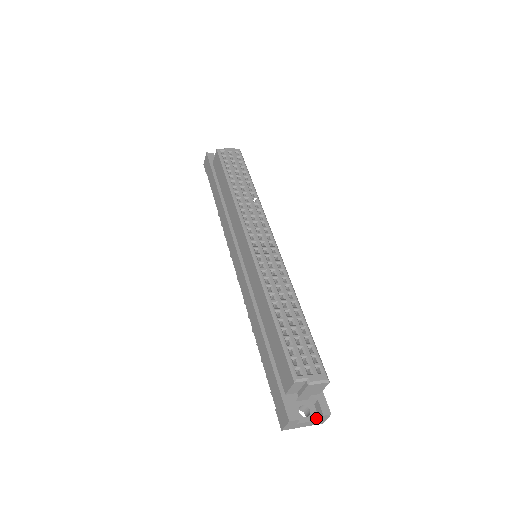
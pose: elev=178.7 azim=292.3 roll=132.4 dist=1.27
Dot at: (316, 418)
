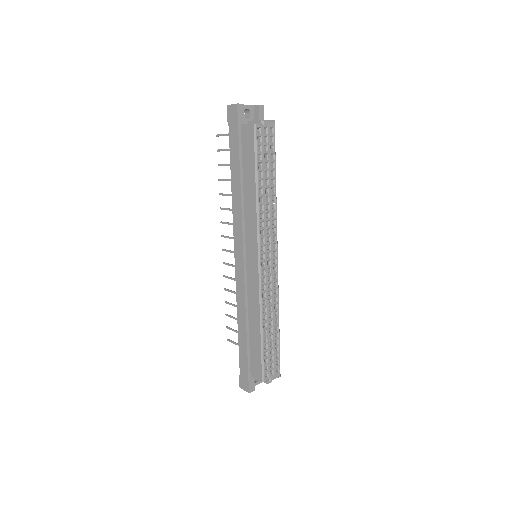
Dot at: occluded
